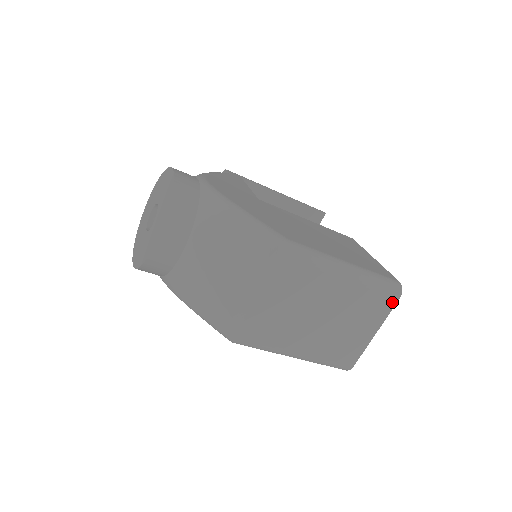
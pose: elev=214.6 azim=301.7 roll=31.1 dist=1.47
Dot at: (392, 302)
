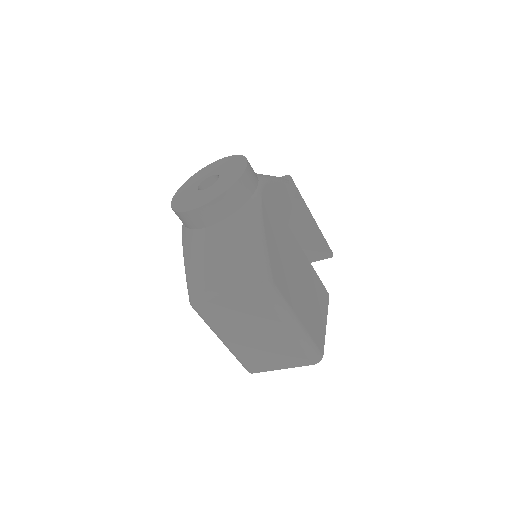
Dot at: (307, 363)
